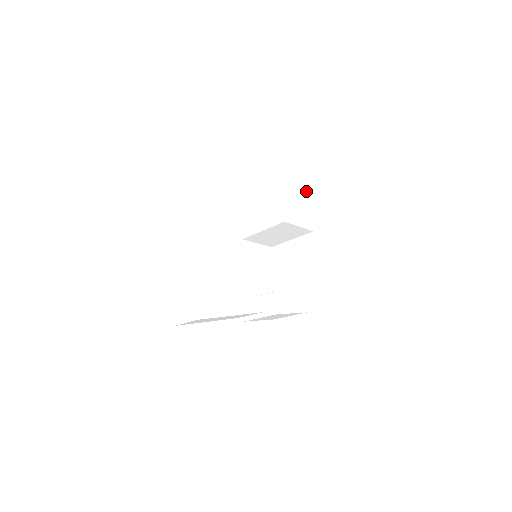
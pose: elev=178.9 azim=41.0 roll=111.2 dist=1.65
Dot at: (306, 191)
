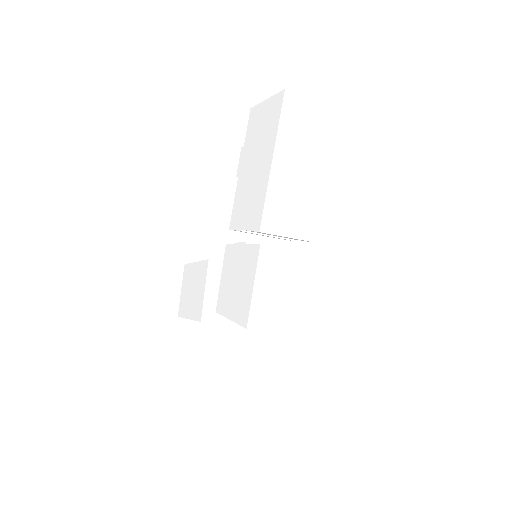
Dot at: occluded
